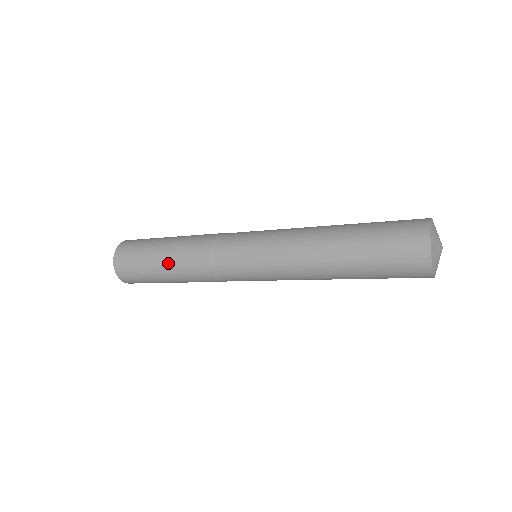
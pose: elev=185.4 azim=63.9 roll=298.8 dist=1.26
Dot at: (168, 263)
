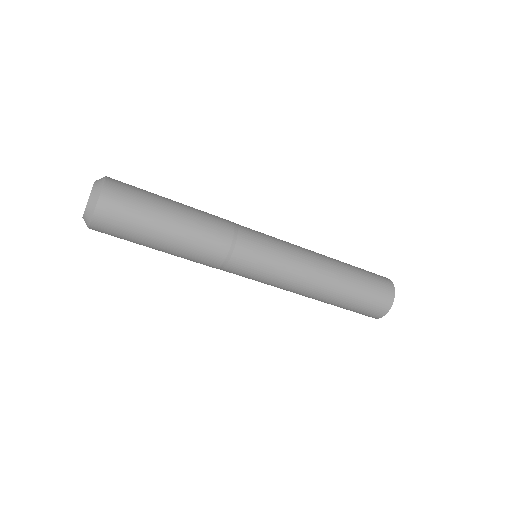
Dot at: (184, 206)
